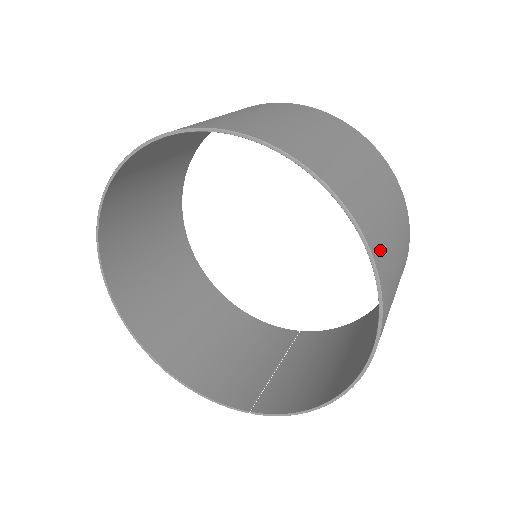
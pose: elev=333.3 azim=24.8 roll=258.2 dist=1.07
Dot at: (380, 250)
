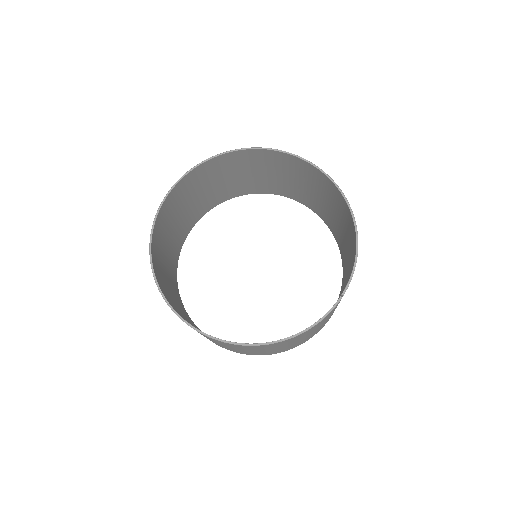
Dot at: (290, 160)
